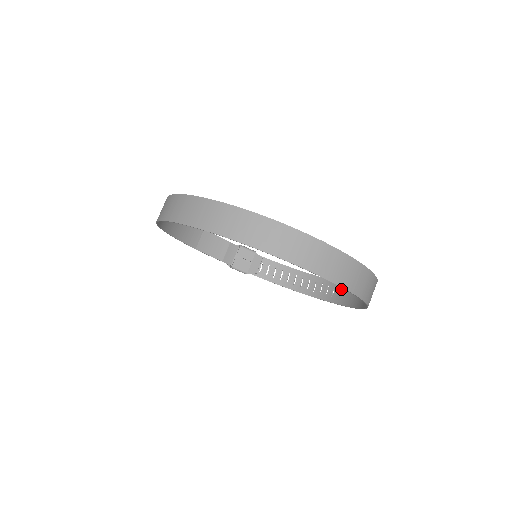
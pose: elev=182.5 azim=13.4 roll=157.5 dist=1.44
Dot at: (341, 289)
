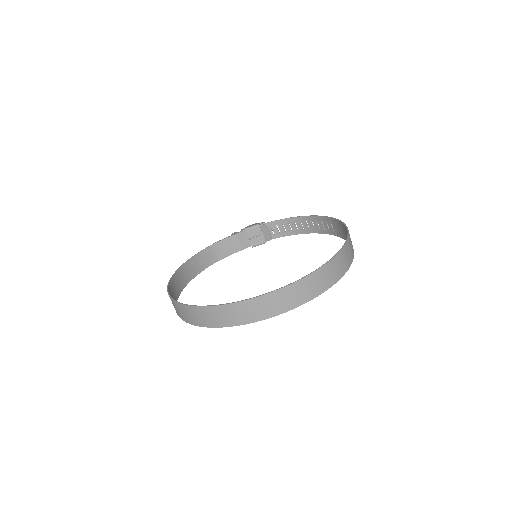
Dot at: (335, 225)
